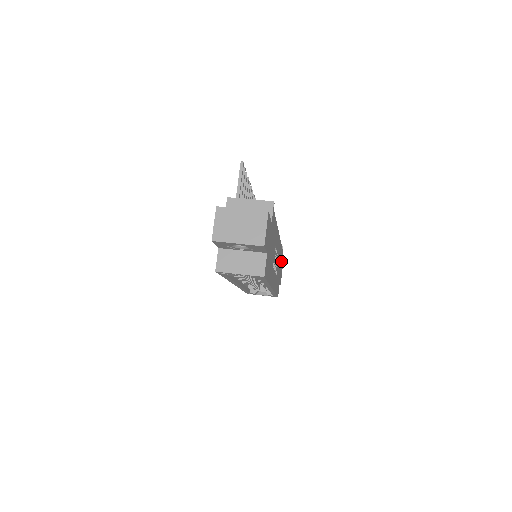
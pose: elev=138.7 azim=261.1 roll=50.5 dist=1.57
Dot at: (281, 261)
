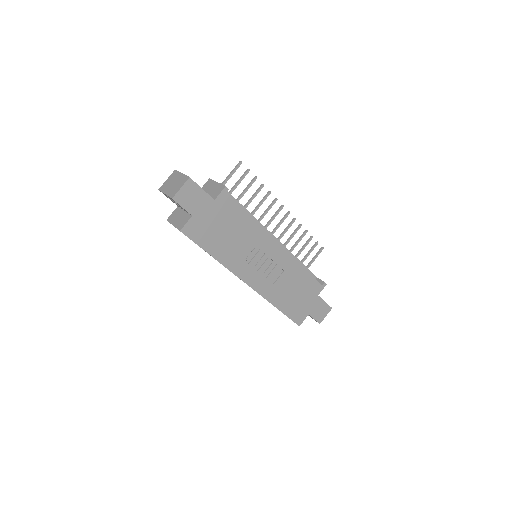
Dot at: (315, 294)
